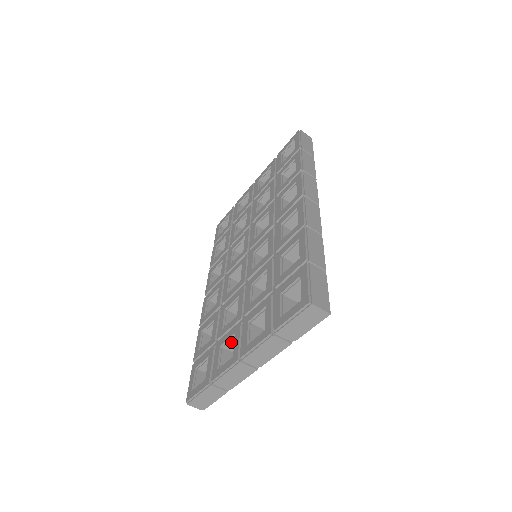
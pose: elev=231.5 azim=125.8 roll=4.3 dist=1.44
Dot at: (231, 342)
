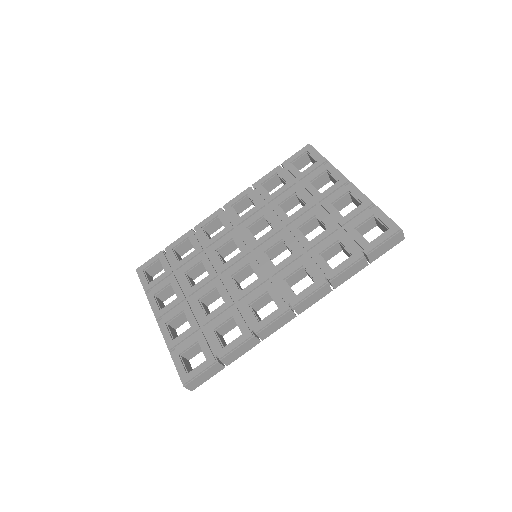
Dot at: (175, 292)
